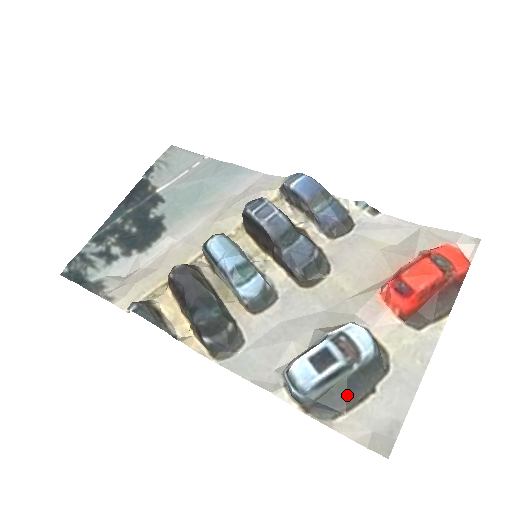
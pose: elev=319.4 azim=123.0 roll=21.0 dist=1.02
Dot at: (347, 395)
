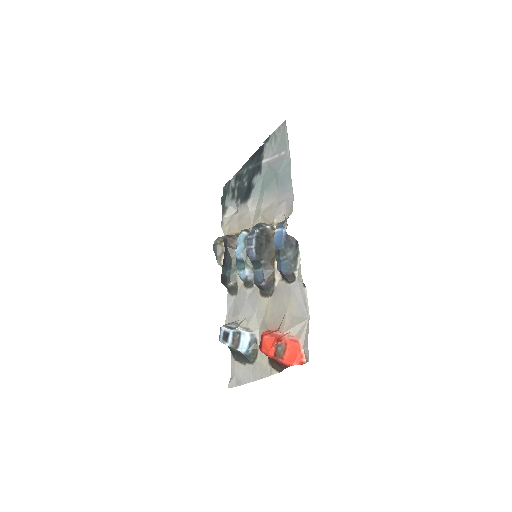
Dot at: (236, 355)
